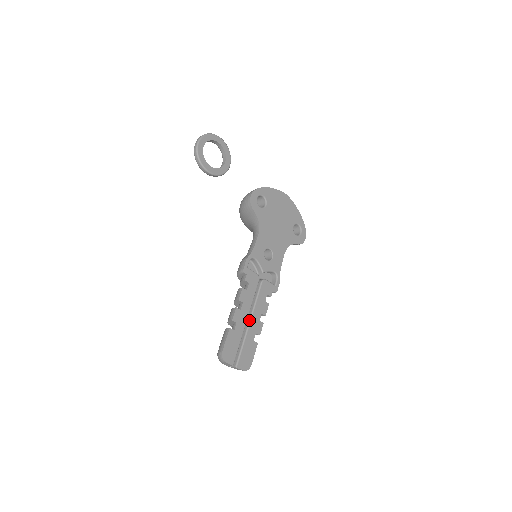
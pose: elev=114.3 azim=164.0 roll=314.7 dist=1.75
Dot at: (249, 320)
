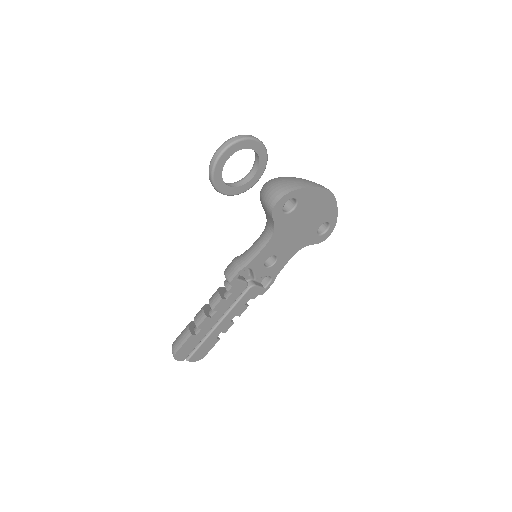
Dot at: (218, 323)
